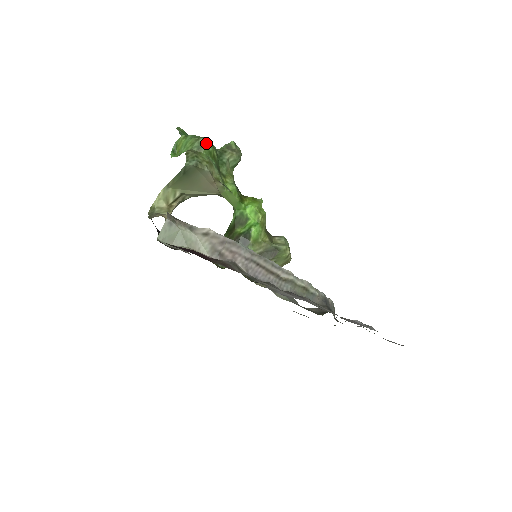
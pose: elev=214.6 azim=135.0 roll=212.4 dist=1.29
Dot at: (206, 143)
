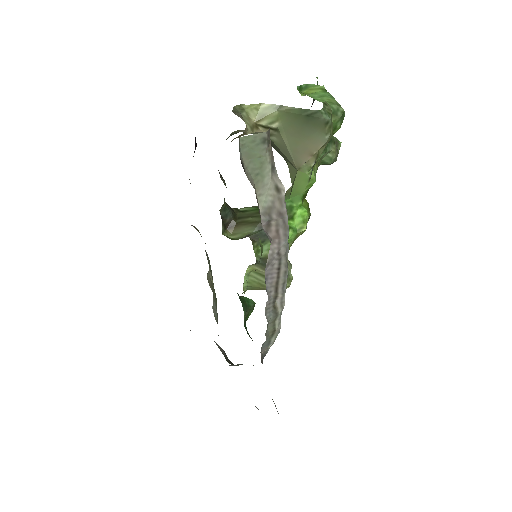
Dot at: (342, 117)
